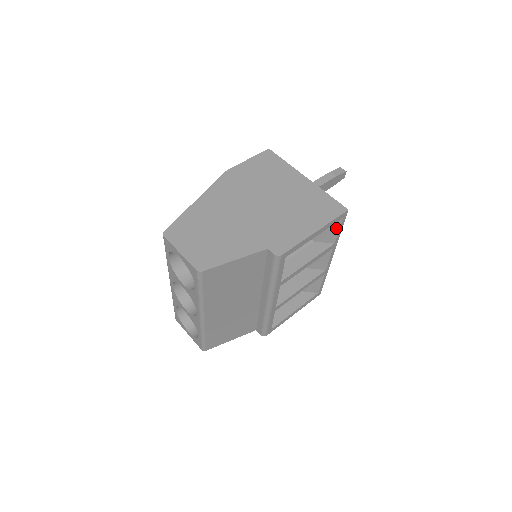
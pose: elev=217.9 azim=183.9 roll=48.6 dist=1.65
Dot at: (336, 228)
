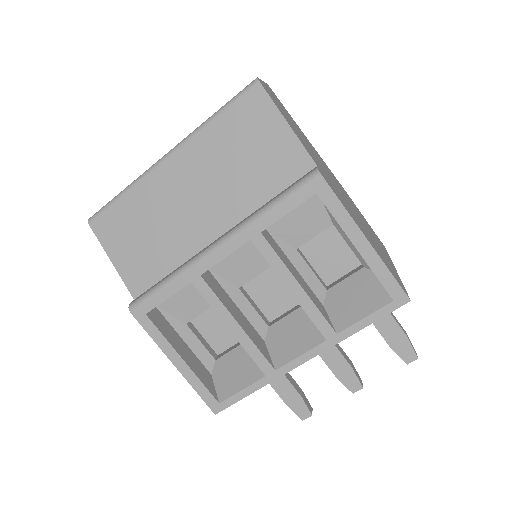
Dot at: (368, 309)
